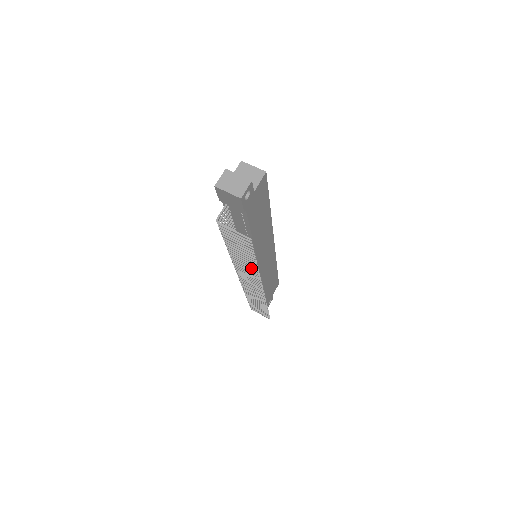
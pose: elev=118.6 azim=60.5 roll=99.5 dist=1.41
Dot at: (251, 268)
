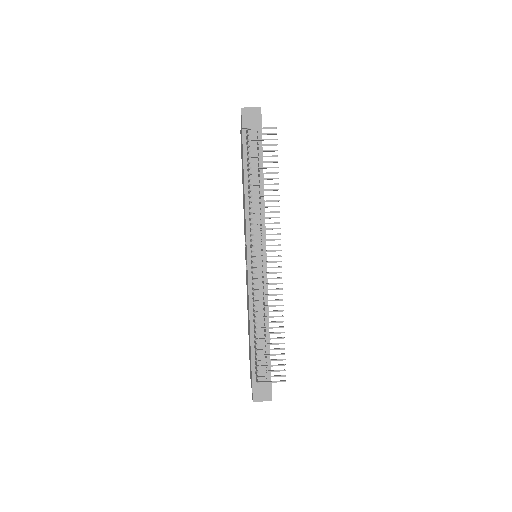
Dot at: (272, 200)
